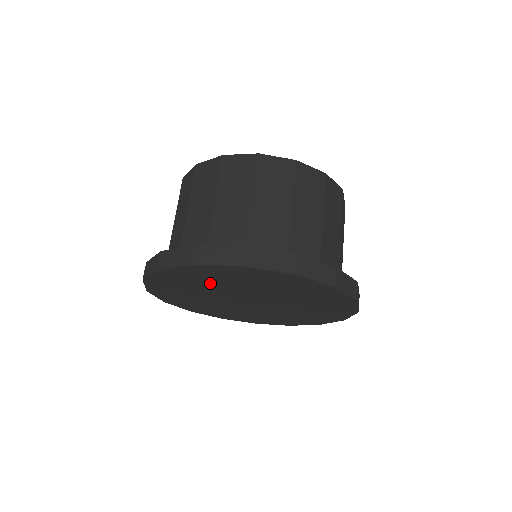
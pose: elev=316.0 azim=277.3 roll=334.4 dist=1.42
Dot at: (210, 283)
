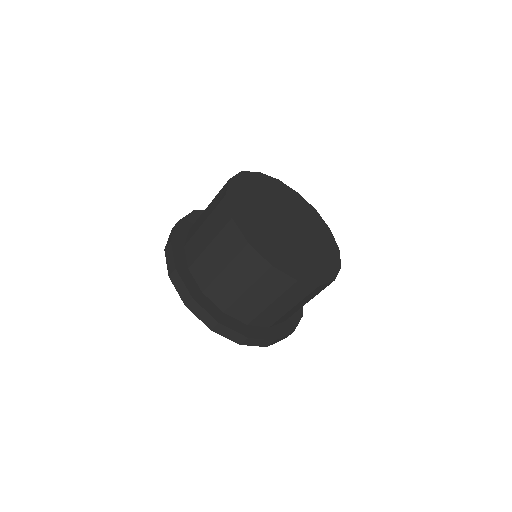
Dot at: occluded
